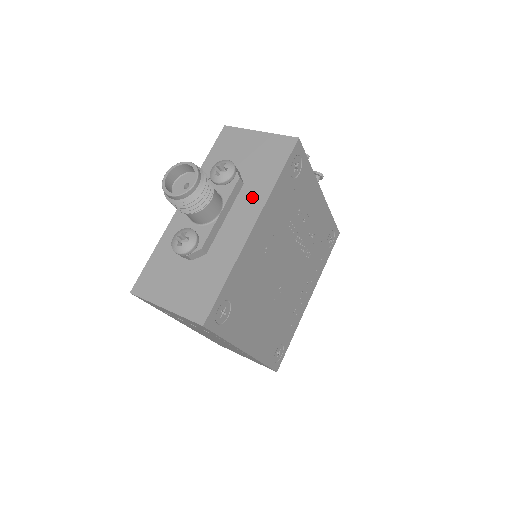
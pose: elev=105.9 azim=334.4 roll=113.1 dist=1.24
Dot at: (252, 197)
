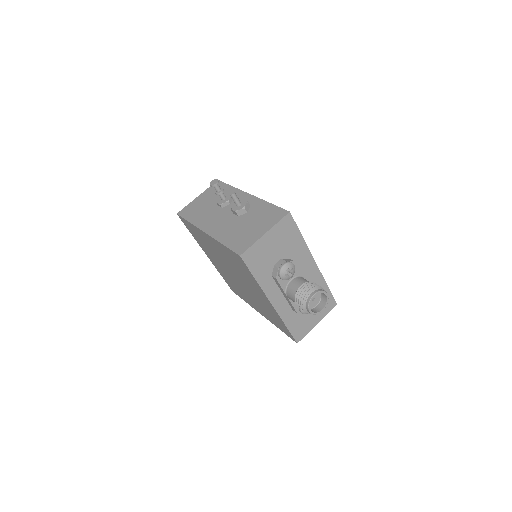
Dot at: (301, 257)
